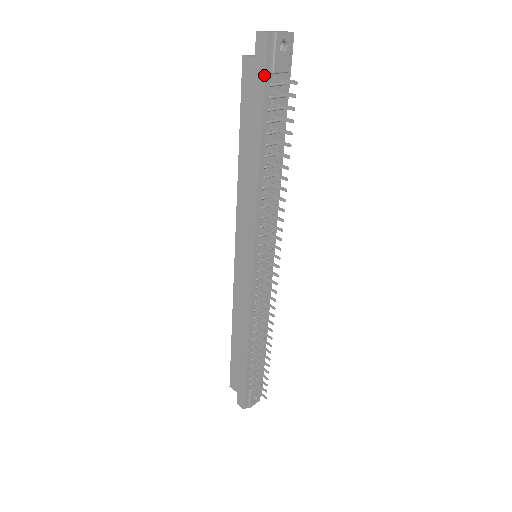
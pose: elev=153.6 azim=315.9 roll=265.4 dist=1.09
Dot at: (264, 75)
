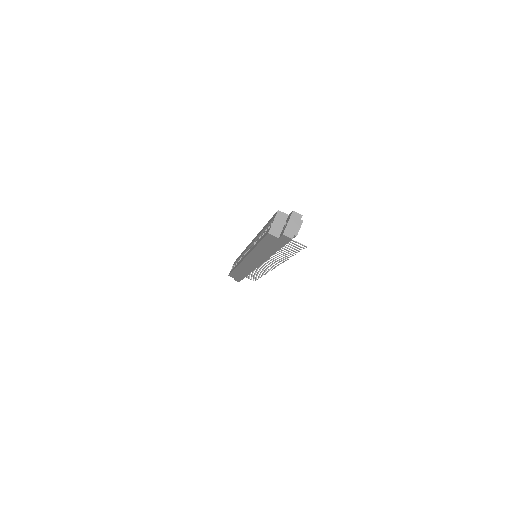
Dot at: (285, 244)
